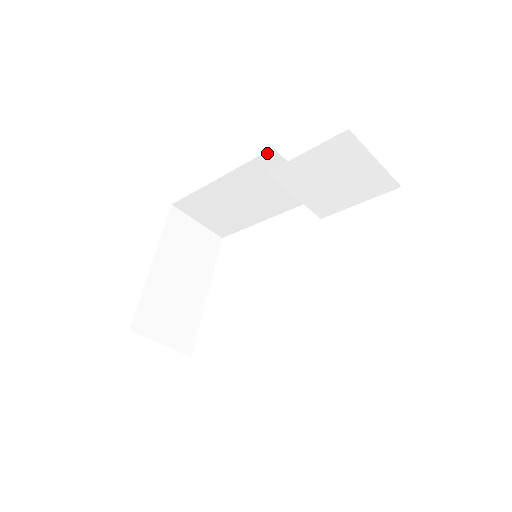
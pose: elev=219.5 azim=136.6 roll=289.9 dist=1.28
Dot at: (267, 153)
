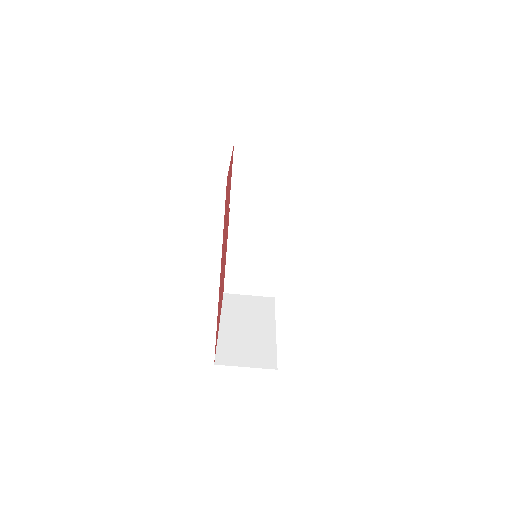
Dot at: occluded
